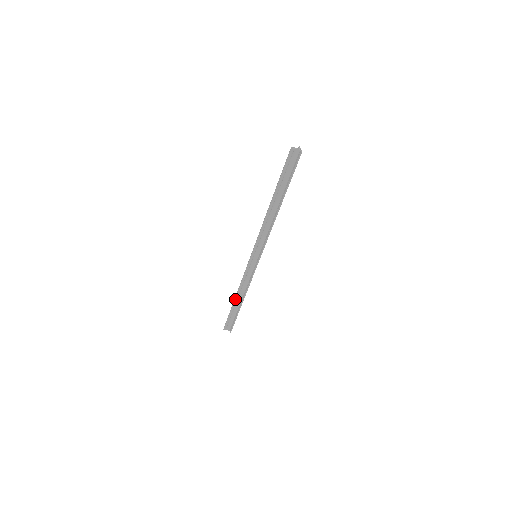
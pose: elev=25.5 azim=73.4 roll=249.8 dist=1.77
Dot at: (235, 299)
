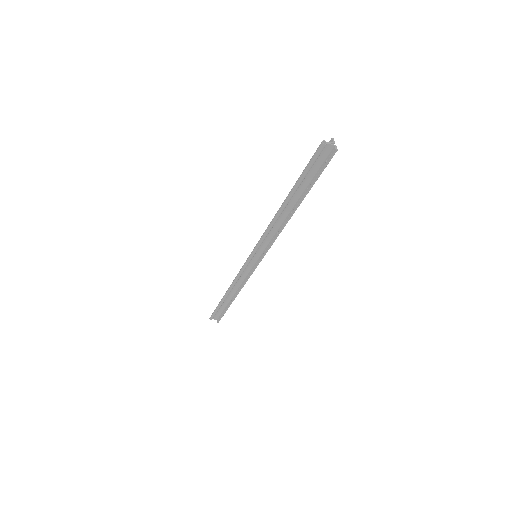
Dot at: (226, 295)
